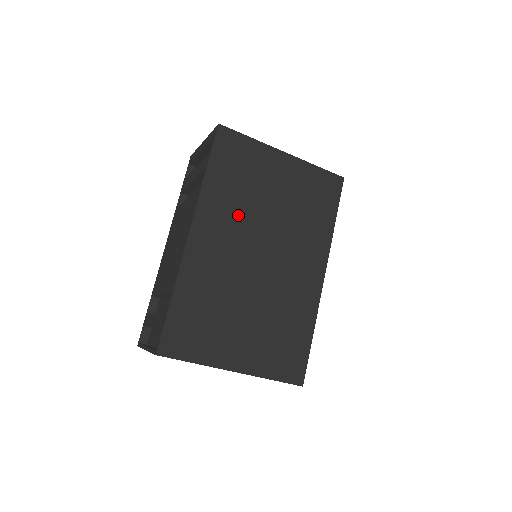
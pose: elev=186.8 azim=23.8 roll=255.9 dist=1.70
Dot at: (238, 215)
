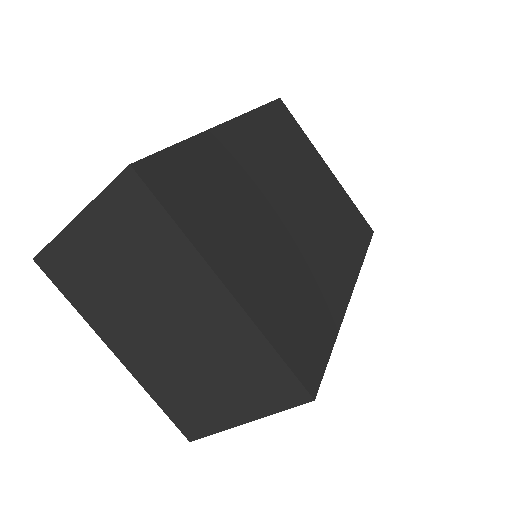
Dot at: (279, 159)
